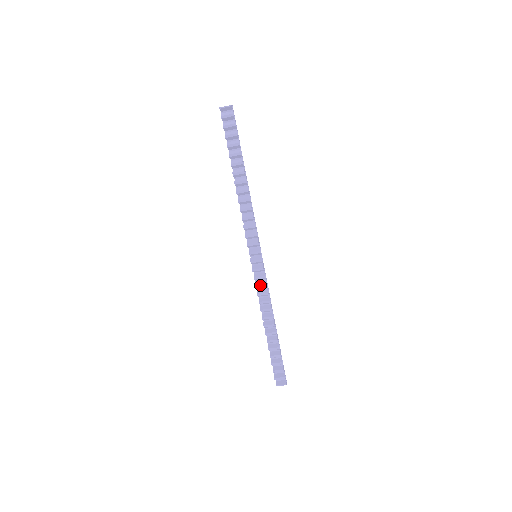
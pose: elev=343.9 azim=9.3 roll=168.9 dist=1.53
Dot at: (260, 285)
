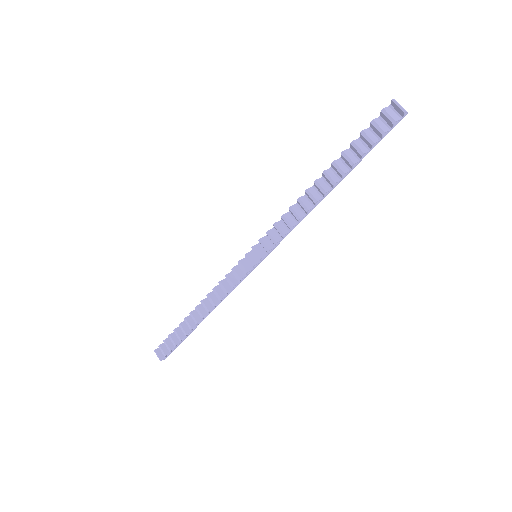
Dot at: (230, 279)
